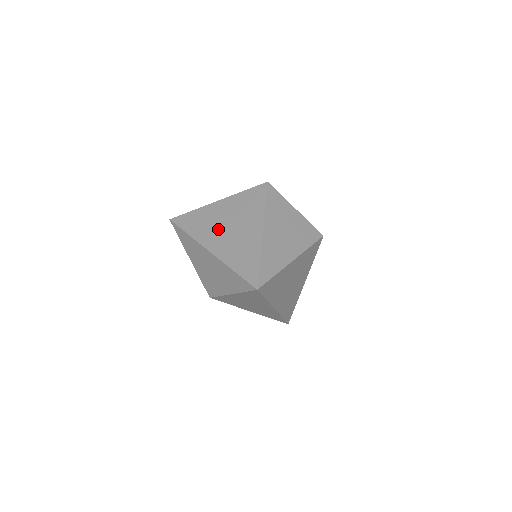
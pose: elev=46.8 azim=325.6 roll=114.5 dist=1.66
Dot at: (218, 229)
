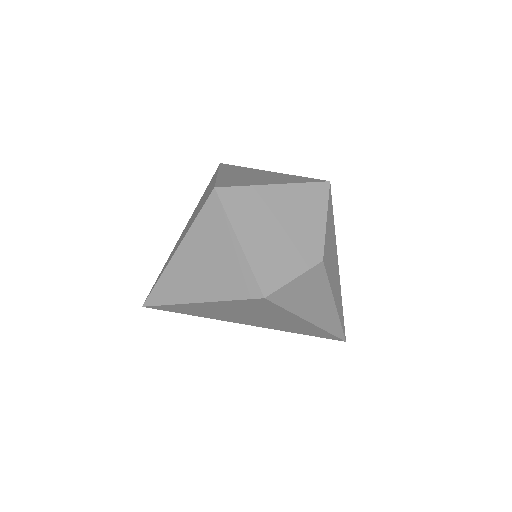
Dot at: occluded
